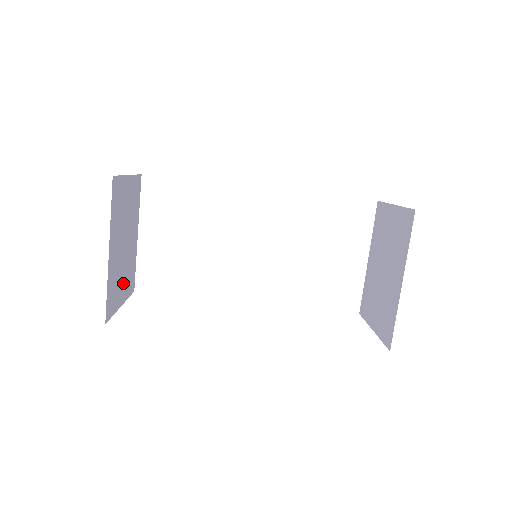
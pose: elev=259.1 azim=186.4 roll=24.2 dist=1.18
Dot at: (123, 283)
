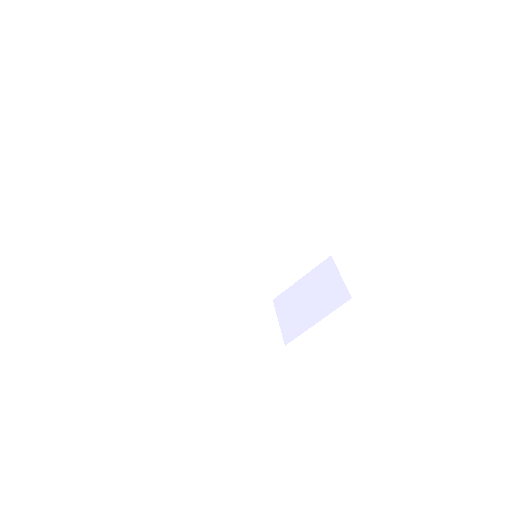
Dot at: occluded
